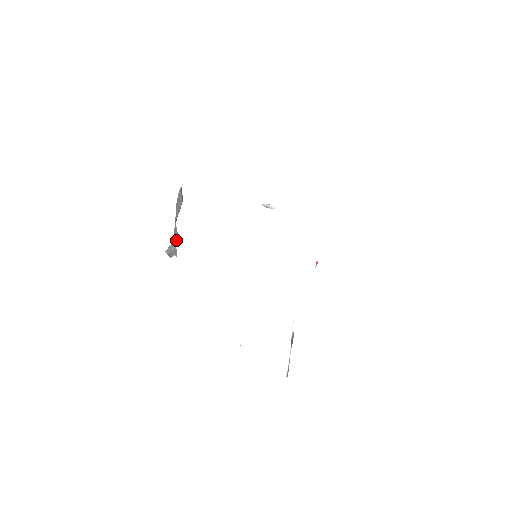
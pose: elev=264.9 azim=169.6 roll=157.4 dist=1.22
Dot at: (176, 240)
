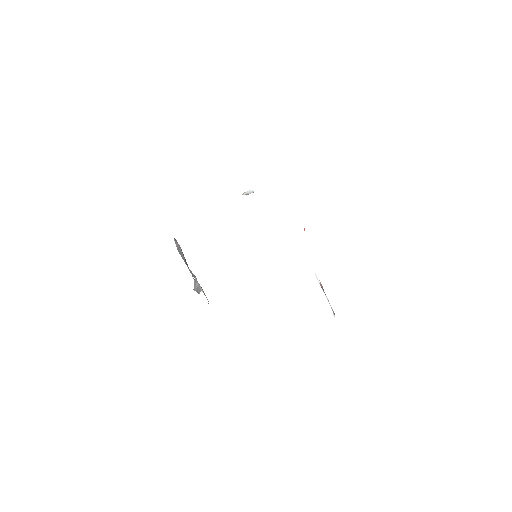
Dot at: (195, 279)
